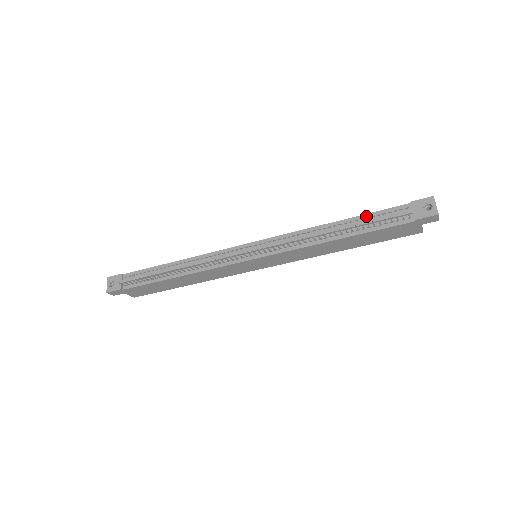
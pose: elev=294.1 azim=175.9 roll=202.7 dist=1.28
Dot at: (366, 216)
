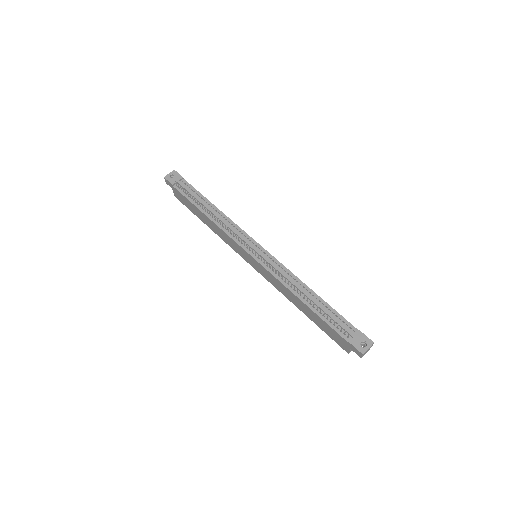
Dot at: (331, 308)
